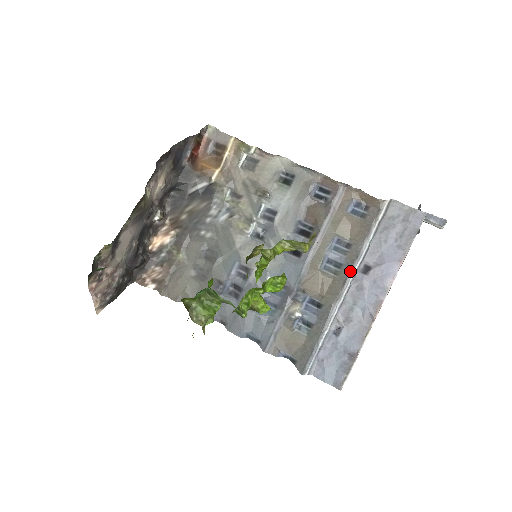
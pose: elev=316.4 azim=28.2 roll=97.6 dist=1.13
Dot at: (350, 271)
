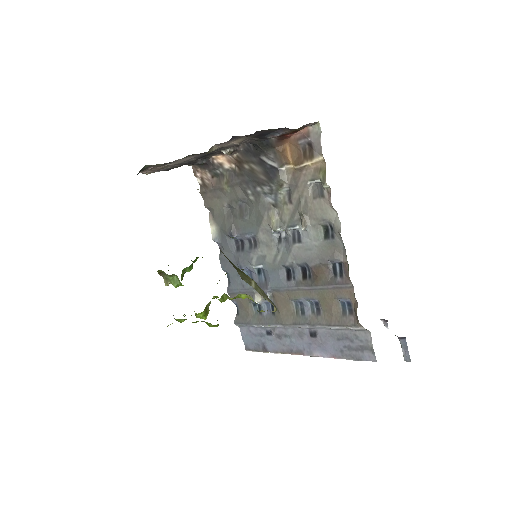
Dot at: (303, 324)
